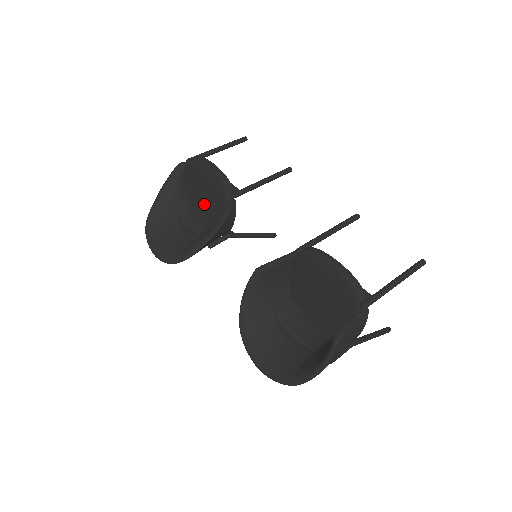
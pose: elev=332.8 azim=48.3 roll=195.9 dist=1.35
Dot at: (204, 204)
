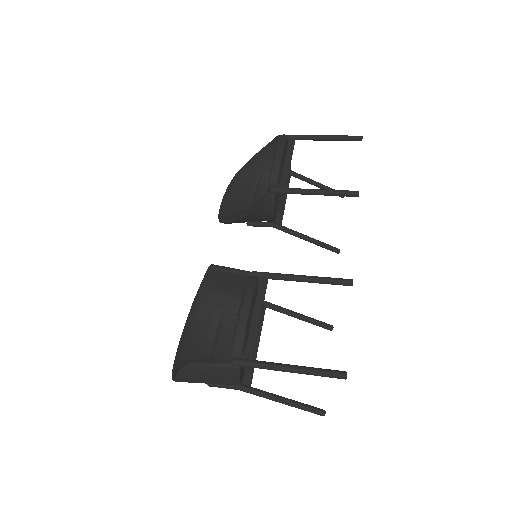
Dot at: occluded
